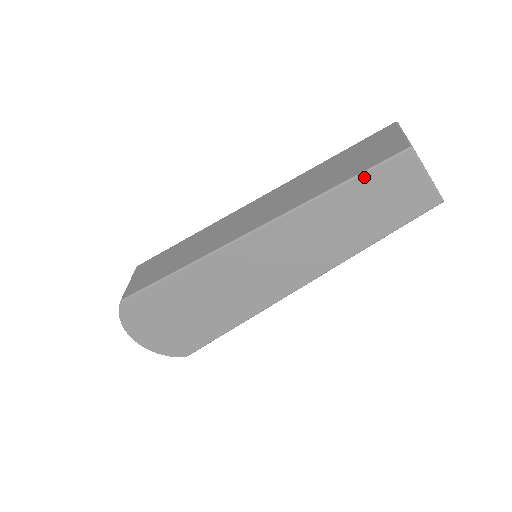
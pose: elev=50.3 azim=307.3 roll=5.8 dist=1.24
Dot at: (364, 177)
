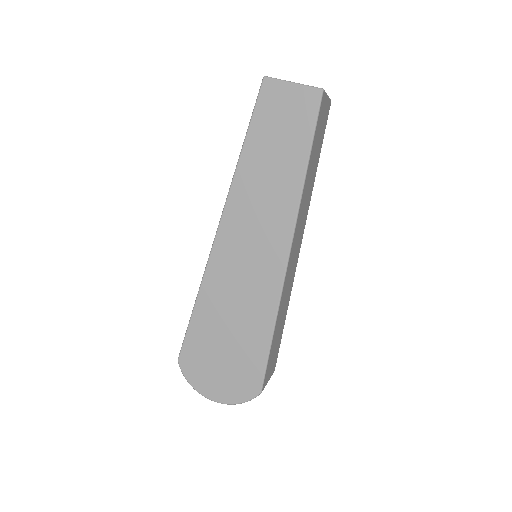
Dot at: (254, 121)
